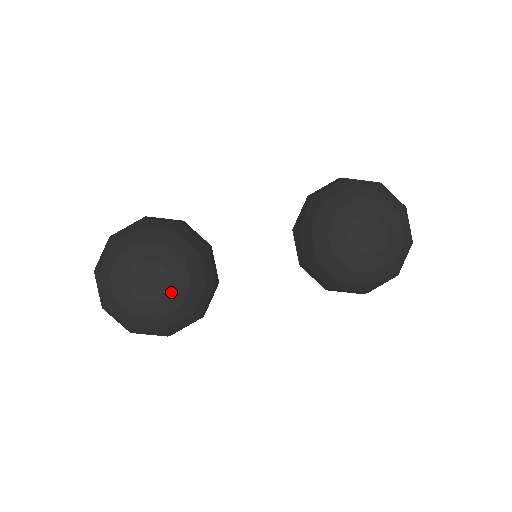
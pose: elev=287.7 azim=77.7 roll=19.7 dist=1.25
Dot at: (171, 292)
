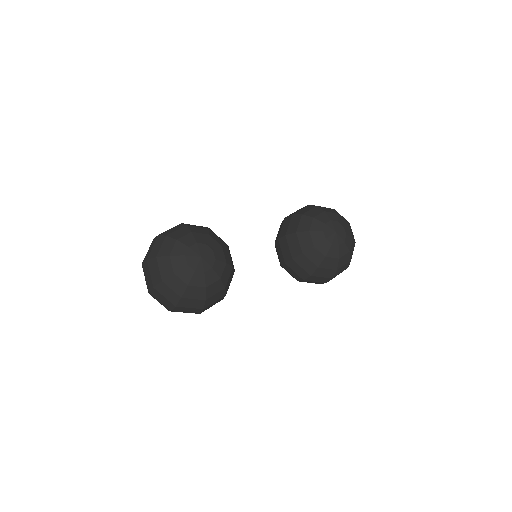
Dot at: (216, 266)
